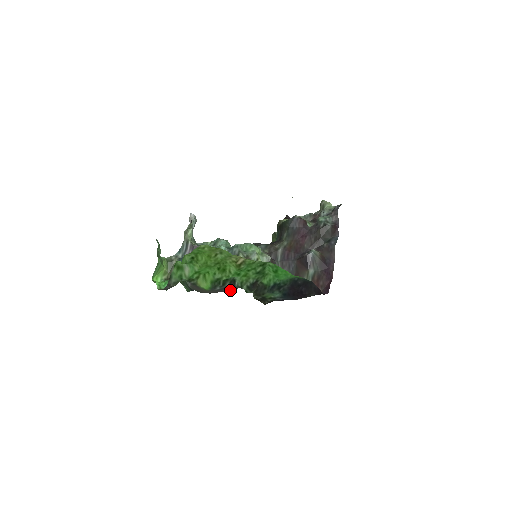
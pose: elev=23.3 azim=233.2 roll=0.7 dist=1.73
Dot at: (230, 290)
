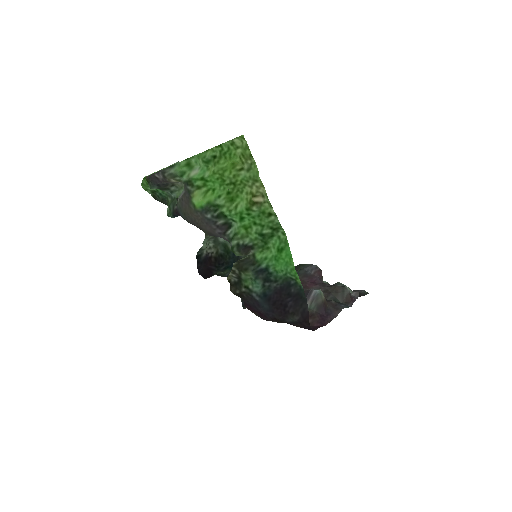
Dot at: (217, 233)
